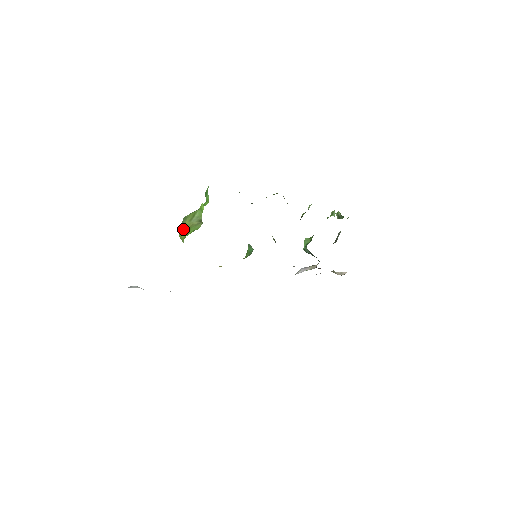
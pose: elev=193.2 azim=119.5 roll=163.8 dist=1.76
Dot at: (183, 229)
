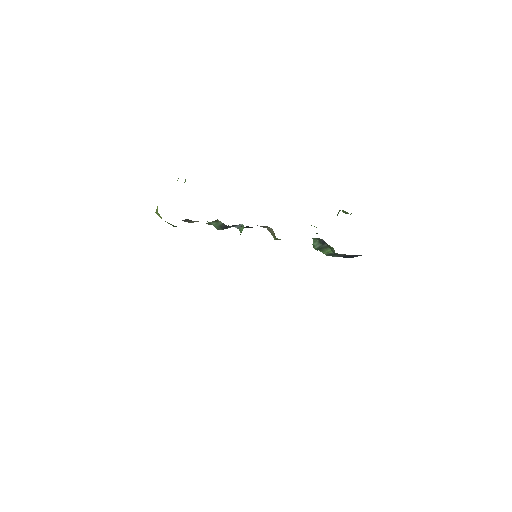
Dot at: occluded
